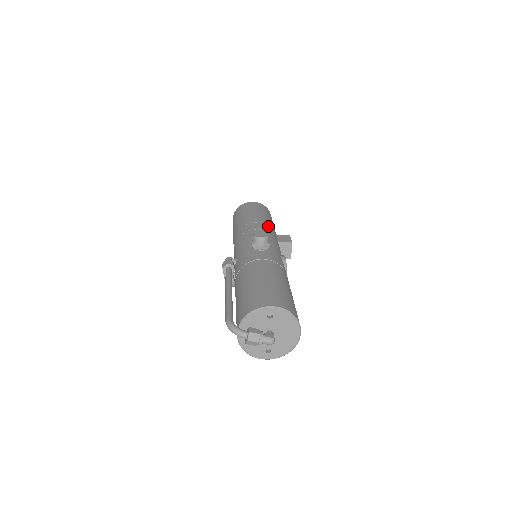
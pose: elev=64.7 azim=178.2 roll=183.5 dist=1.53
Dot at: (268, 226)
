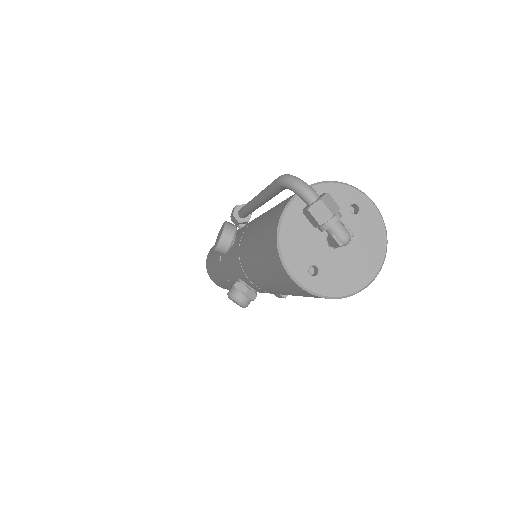
Dot at: occluded
